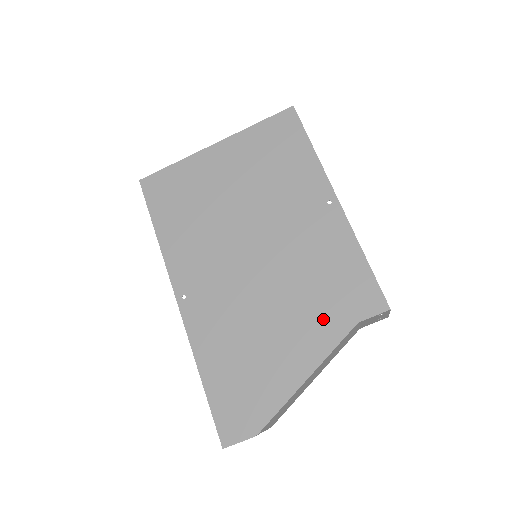
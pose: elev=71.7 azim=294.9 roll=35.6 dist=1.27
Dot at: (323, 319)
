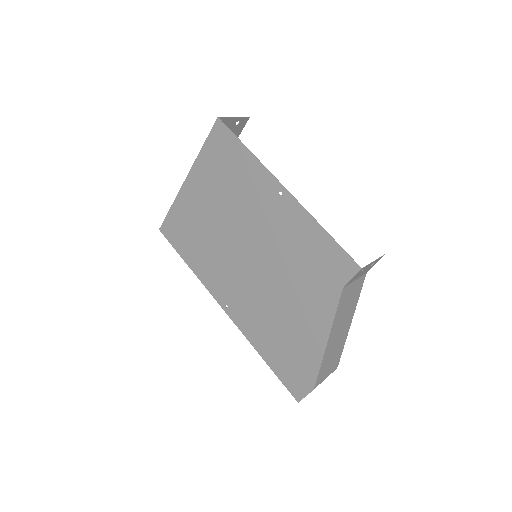
Dot at: (318, 293)
